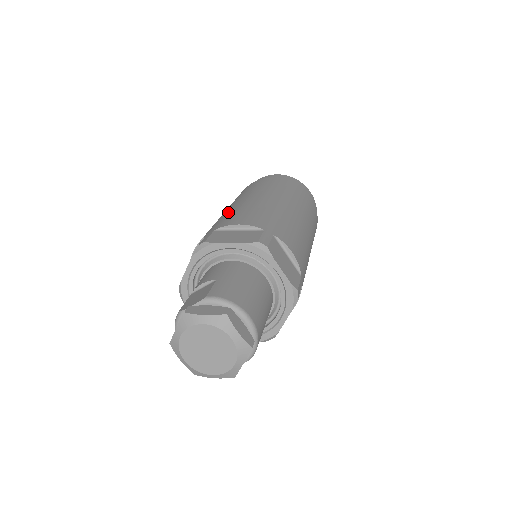
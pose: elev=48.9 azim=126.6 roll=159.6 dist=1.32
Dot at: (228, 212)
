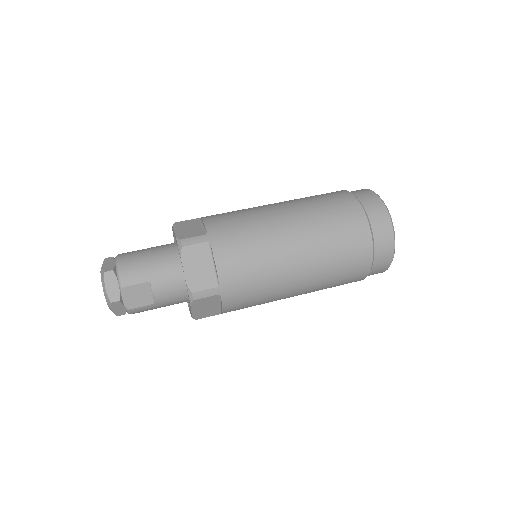
Dot at: occluded
